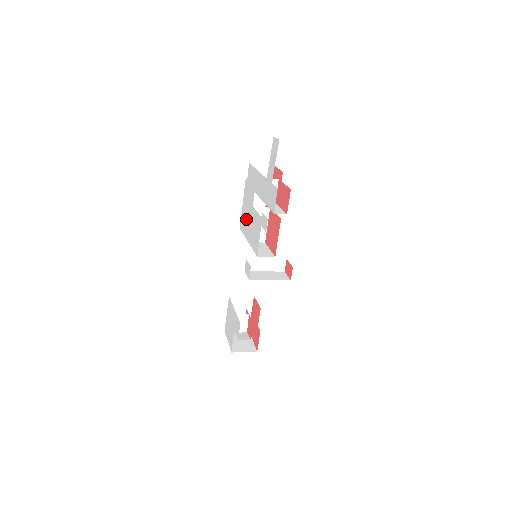
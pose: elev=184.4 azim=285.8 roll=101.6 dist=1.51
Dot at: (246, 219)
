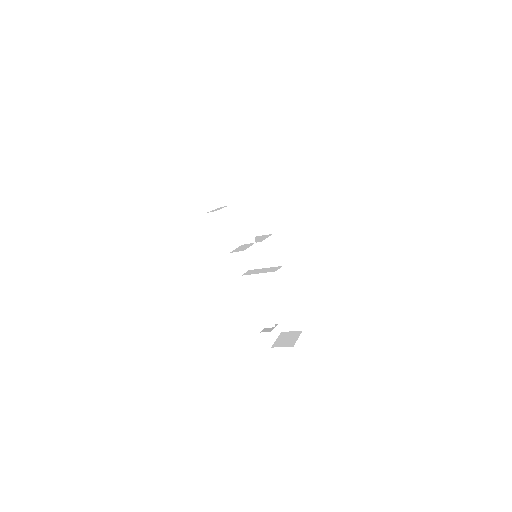
Dot at: occluded
